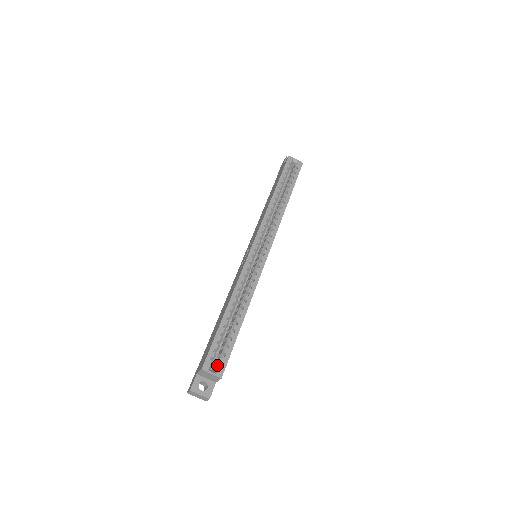
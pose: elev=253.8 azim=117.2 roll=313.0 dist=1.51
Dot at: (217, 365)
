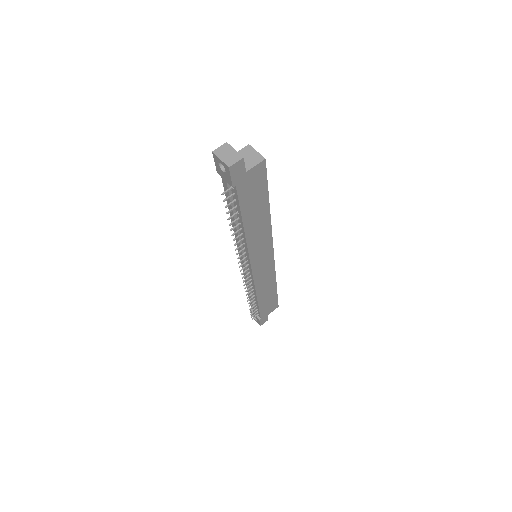
Dot at: occluded
